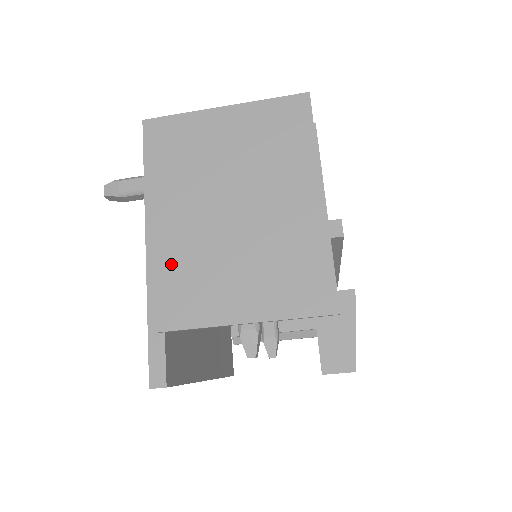
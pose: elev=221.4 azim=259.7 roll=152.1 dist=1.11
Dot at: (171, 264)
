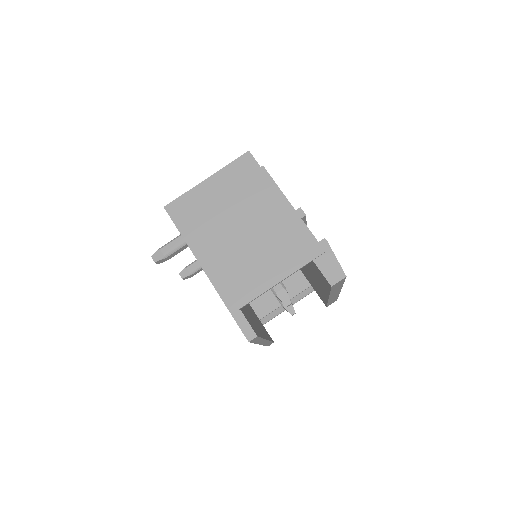
Dot at: (227, 272)
